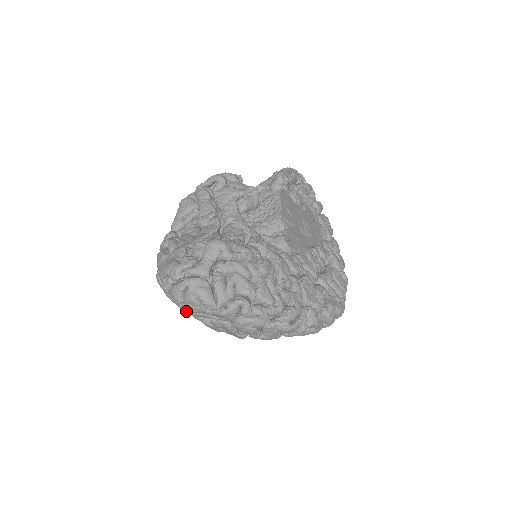
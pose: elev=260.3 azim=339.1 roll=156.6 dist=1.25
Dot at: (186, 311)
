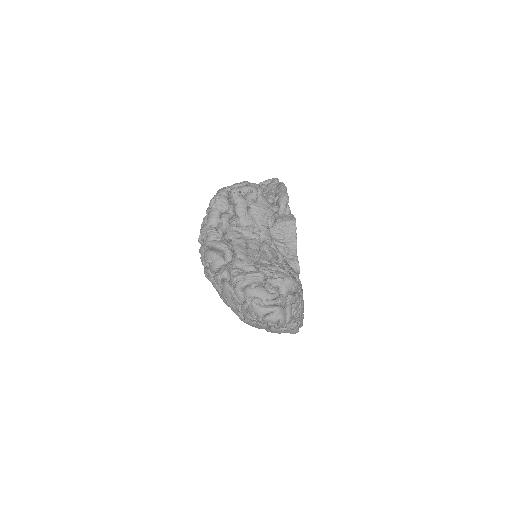
Dot at: occluded
